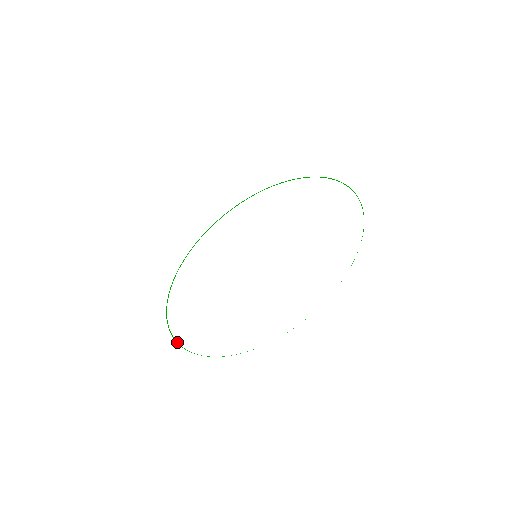
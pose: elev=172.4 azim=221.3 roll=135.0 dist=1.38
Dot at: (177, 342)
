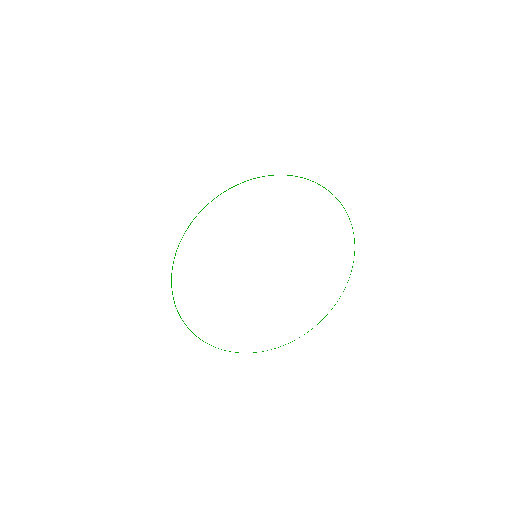
Dot at: (202, 340)
